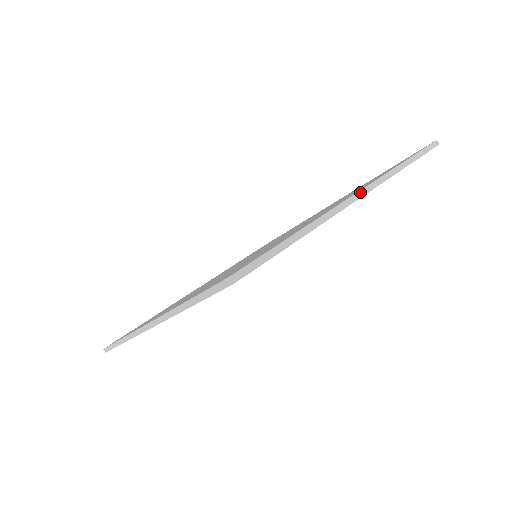
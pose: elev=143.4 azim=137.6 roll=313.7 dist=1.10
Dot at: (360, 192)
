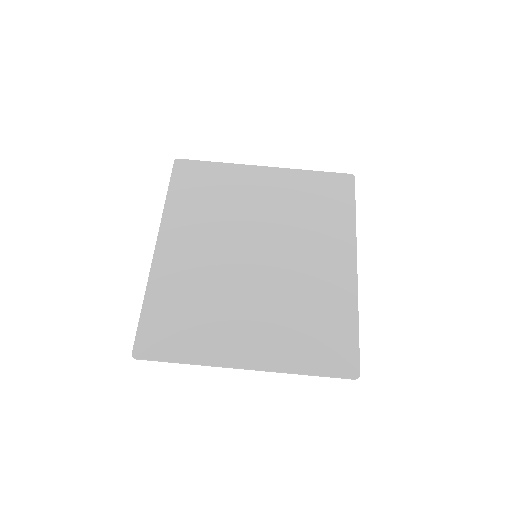
Dot at: (245, 369)
